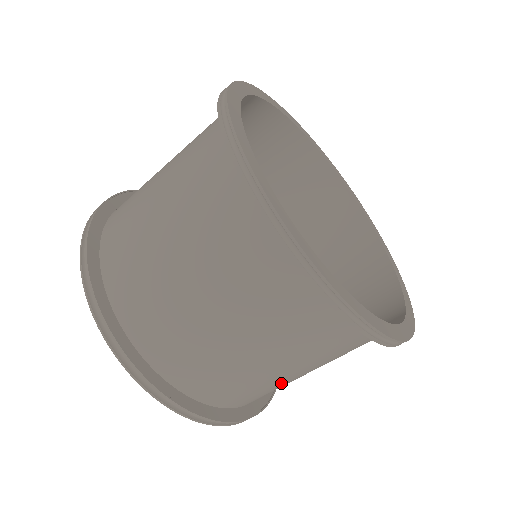
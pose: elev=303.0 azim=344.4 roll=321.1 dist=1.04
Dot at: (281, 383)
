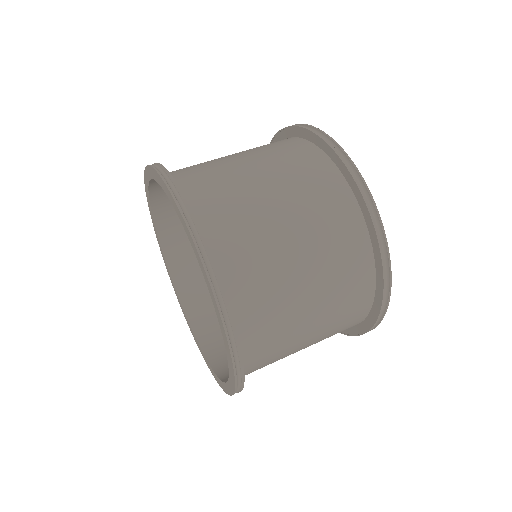
Dot at: occluded
